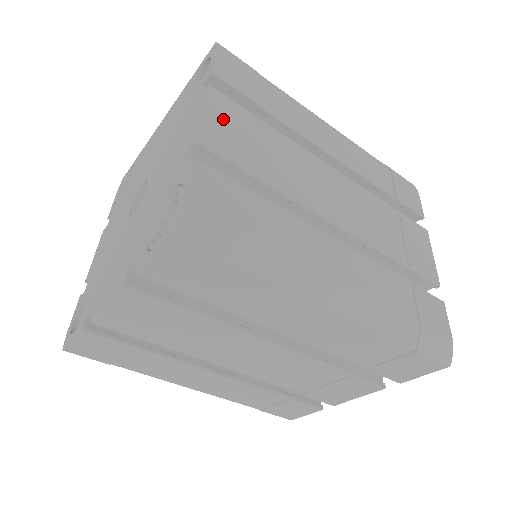
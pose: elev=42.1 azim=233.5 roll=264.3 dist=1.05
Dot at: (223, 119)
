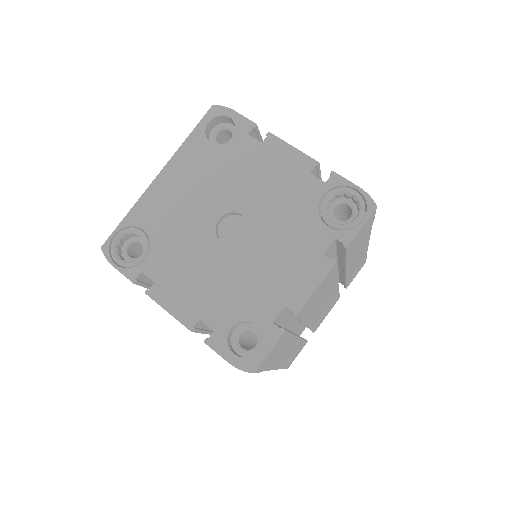
Dot at: occluded
